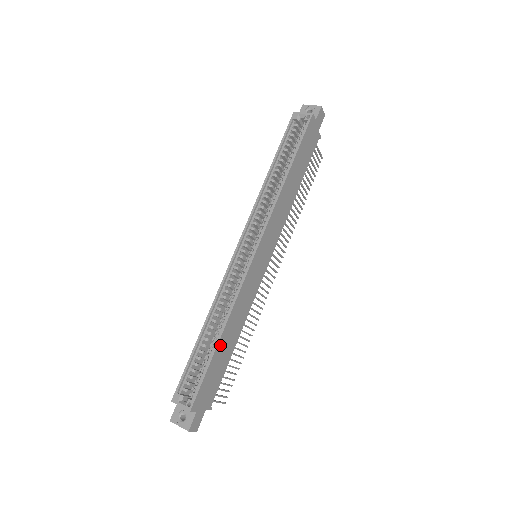
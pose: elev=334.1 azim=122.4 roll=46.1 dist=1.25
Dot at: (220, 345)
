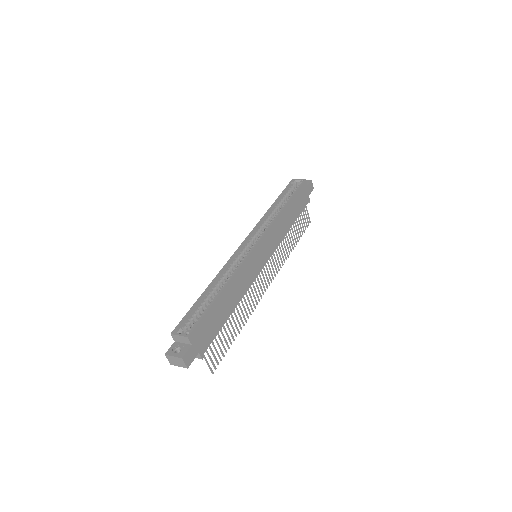
Dot at: (221, 298)
